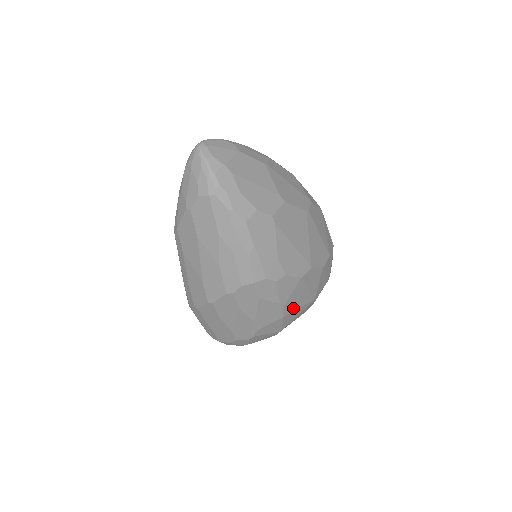
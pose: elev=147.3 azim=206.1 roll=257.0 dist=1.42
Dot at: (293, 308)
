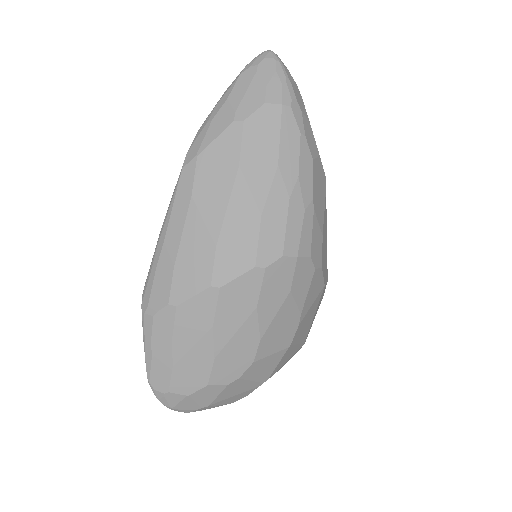
Dot at: (297, 338)
